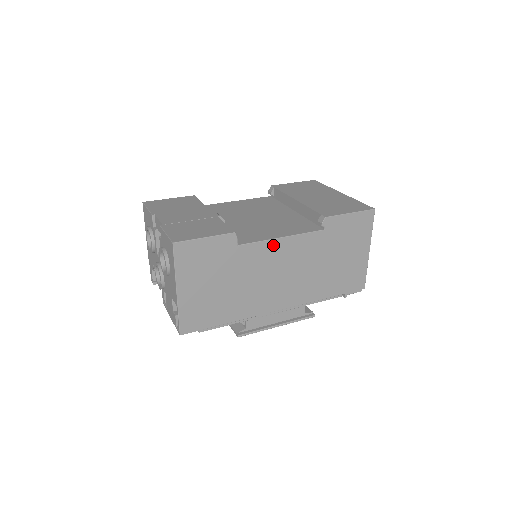
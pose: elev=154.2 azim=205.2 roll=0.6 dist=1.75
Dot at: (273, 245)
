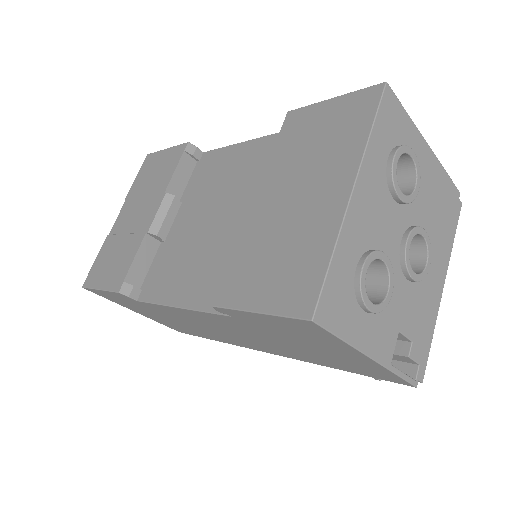
Dot at: (176, 310)
